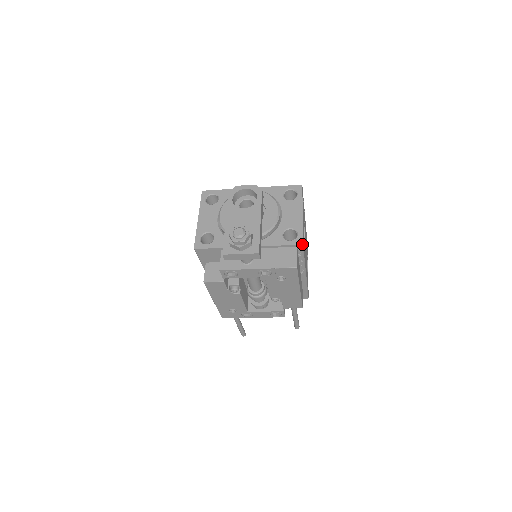
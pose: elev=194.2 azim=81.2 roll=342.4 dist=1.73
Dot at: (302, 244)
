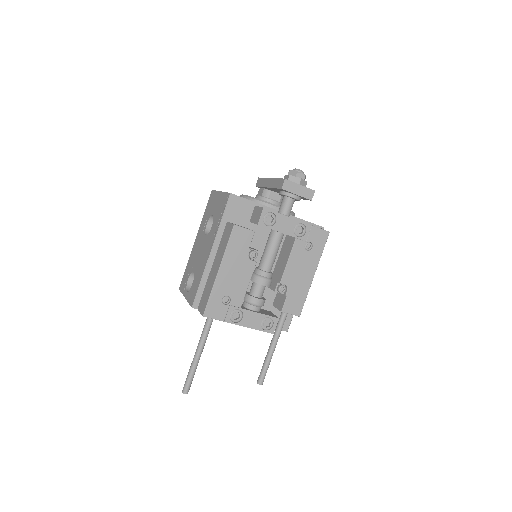
Dot at: occluded
